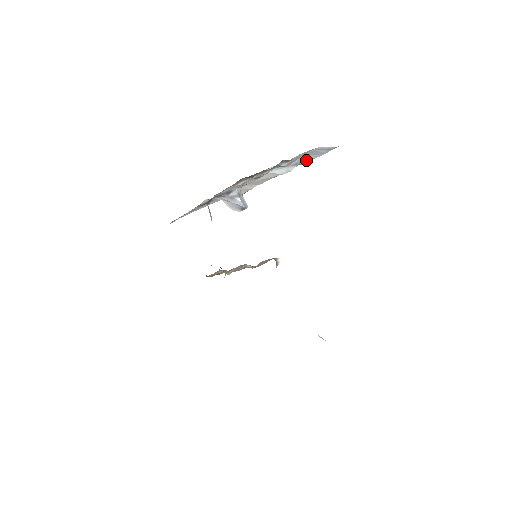
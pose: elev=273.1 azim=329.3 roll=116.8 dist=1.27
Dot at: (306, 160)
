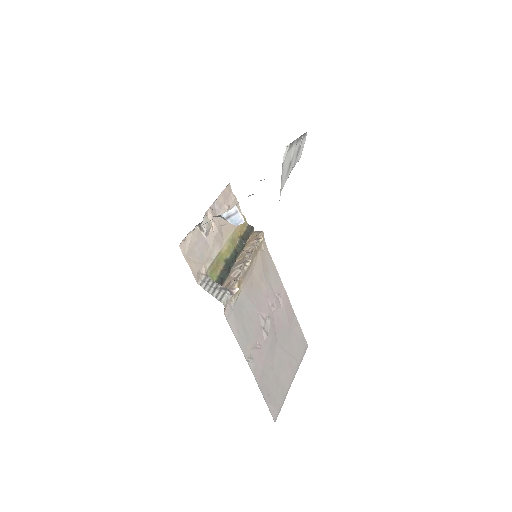
Dot at: occluded
